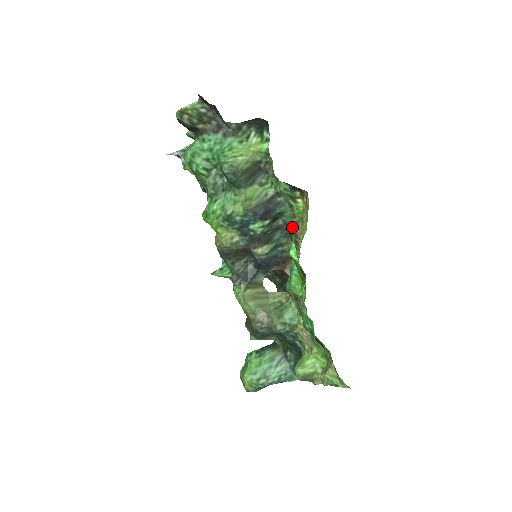
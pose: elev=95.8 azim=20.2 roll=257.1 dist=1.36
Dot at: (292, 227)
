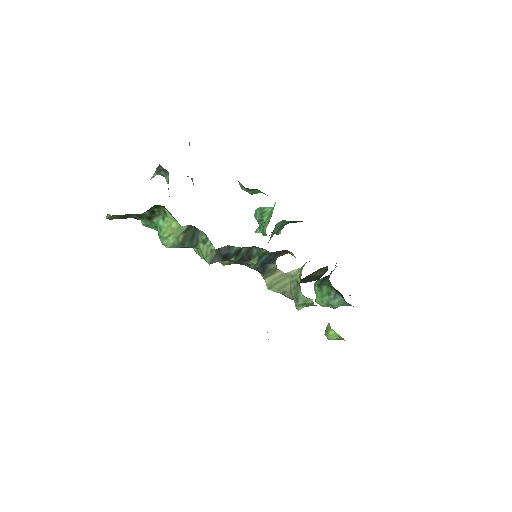
Dot at: occluded
